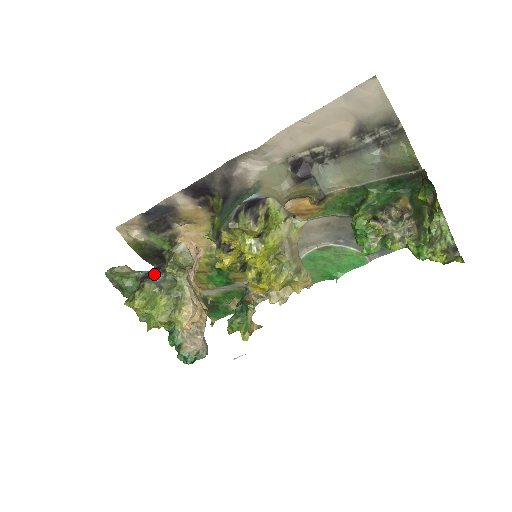
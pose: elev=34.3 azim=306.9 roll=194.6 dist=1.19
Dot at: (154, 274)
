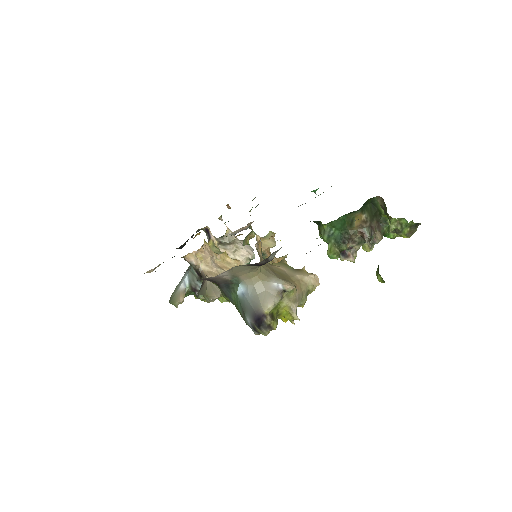
Dot at: (196, 285)
